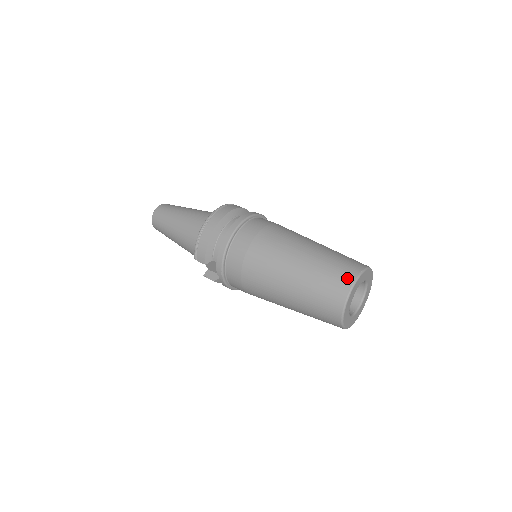
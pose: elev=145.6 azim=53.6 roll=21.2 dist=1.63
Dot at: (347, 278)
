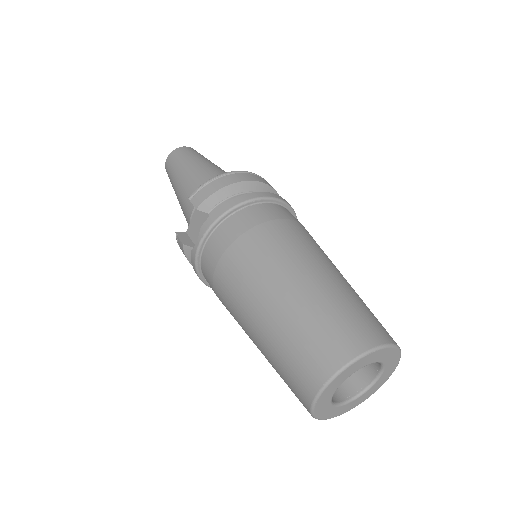
Dot at: (375, 334)
